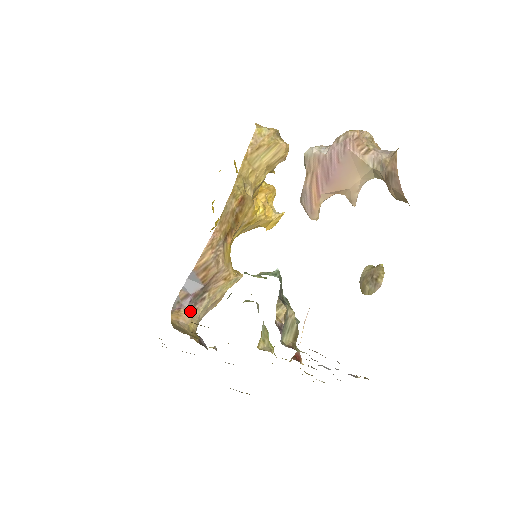
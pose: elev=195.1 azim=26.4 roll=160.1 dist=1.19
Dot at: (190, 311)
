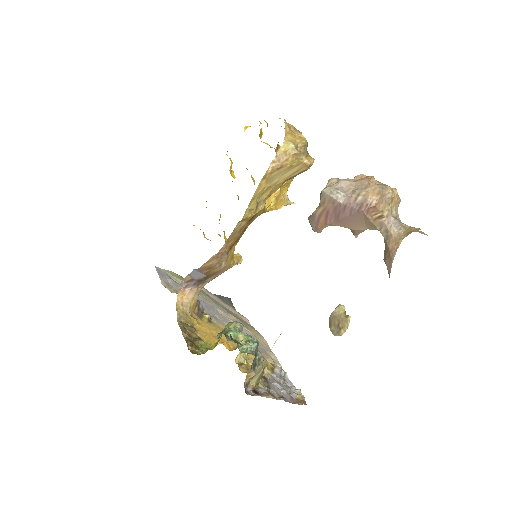
Dot at: (193, 290)
